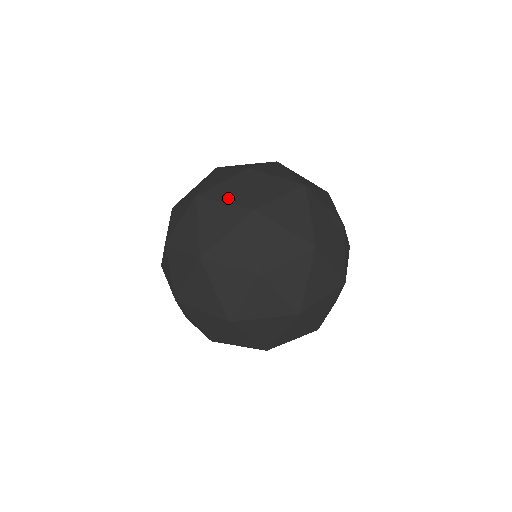
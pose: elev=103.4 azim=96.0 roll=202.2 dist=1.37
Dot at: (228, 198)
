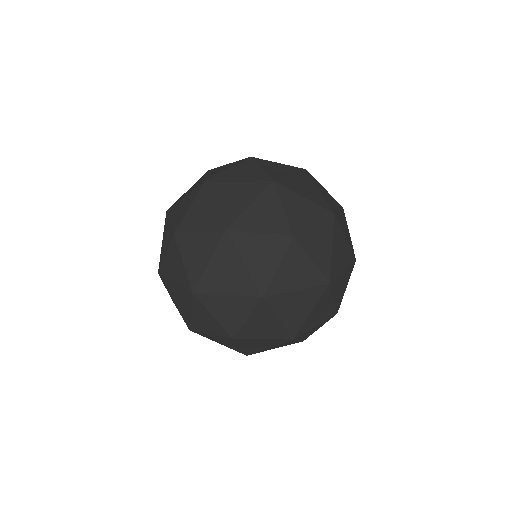
Dot at: occluded
